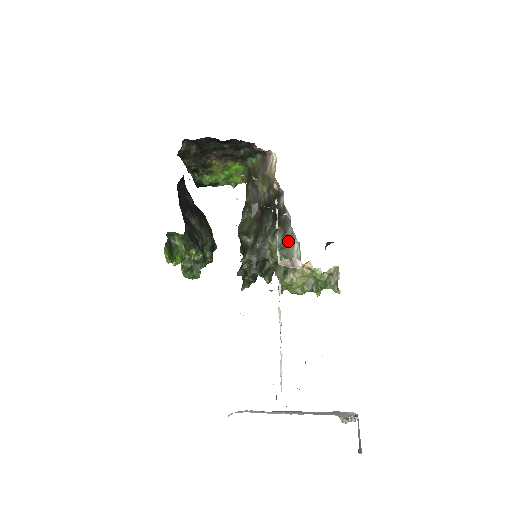
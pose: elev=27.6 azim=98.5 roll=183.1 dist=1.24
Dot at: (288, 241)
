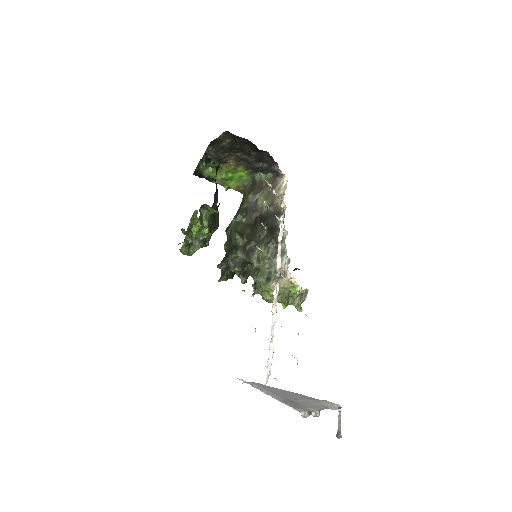
Dot at: occluded
